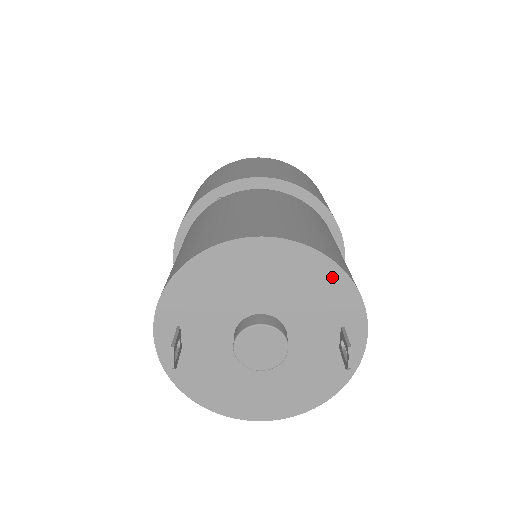
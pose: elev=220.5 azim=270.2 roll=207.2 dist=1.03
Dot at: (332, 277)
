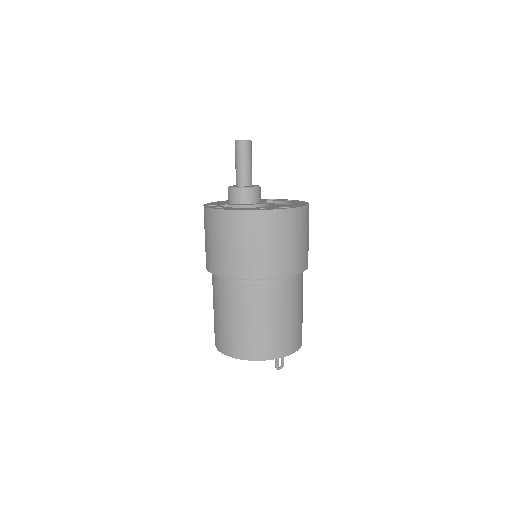
Dot at: occluded
